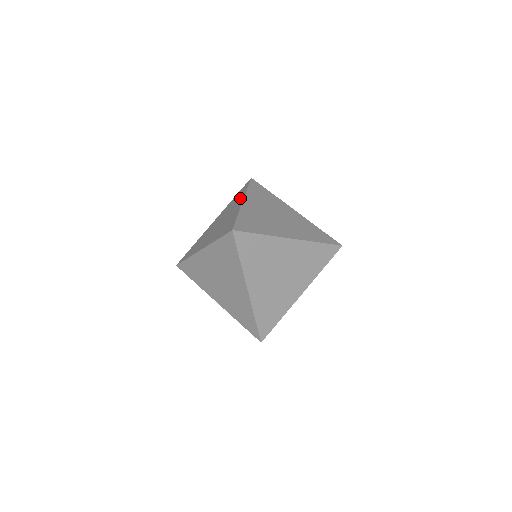
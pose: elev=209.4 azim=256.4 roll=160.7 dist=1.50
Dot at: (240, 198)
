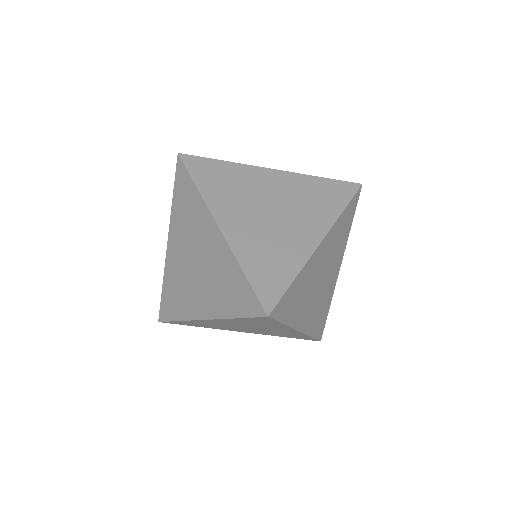
Dot at: occluded
